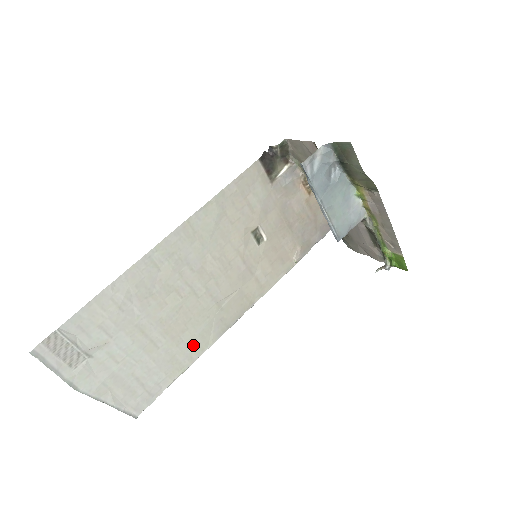
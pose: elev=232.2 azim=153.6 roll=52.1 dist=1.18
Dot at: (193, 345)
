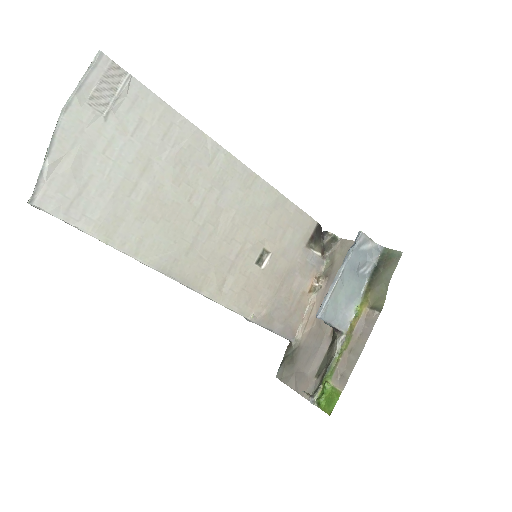
Dot at: (140, 239)
